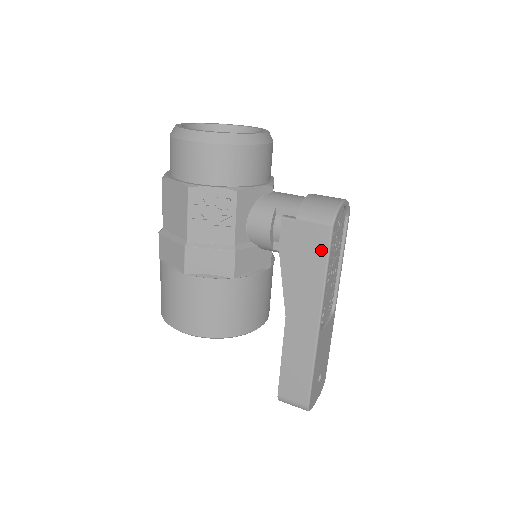
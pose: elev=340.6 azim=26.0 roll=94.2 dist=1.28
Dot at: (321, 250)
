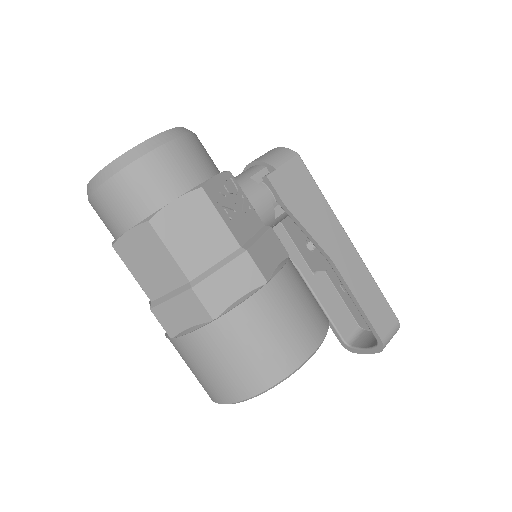
Dot at: (307, 178)
